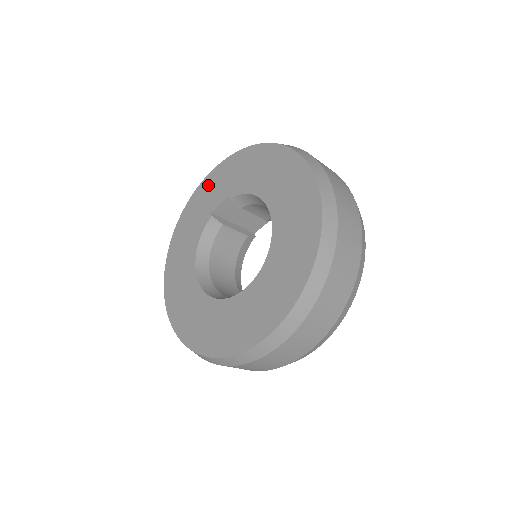
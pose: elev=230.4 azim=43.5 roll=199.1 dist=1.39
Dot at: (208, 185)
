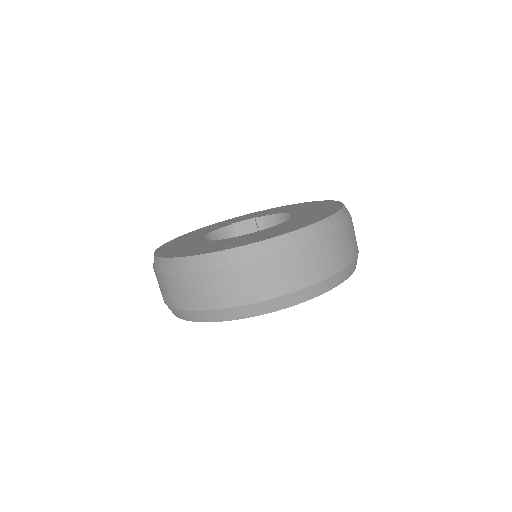
Dot at: occluded
